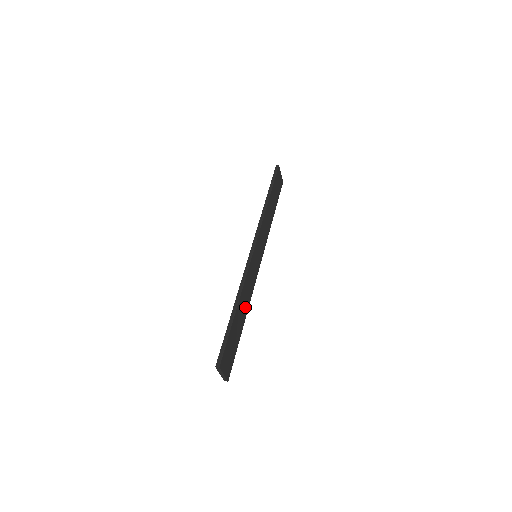
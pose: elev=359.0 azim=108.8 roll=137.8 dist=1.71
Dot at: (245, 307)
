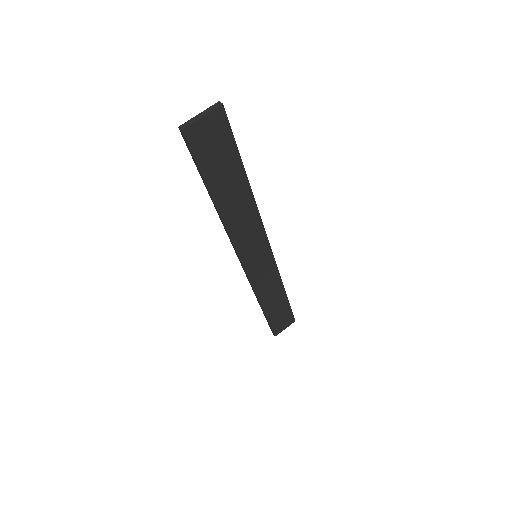
Dot at: (276, 291)
